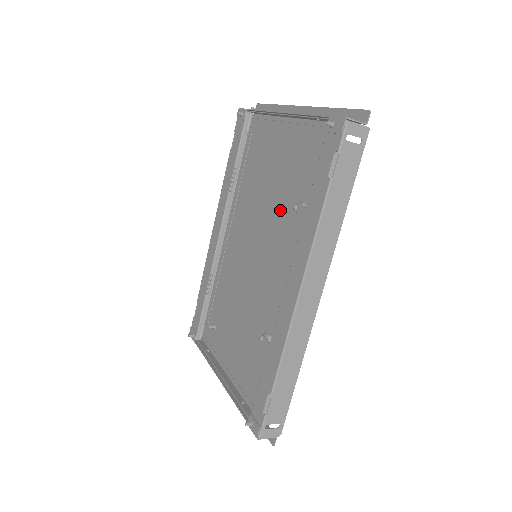
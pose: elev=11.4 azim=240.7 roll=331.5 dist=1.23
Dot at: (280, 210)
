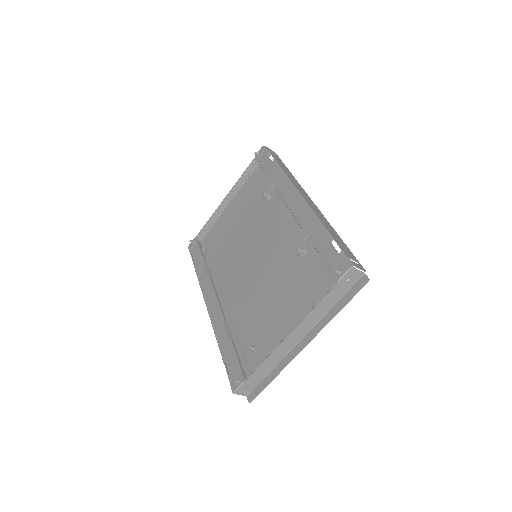
Dot at: (254, 222)
